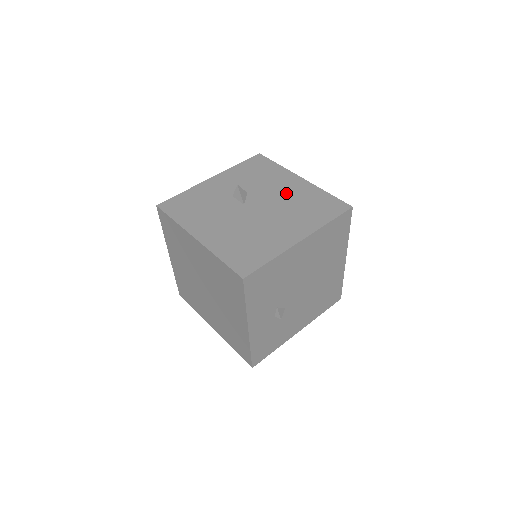
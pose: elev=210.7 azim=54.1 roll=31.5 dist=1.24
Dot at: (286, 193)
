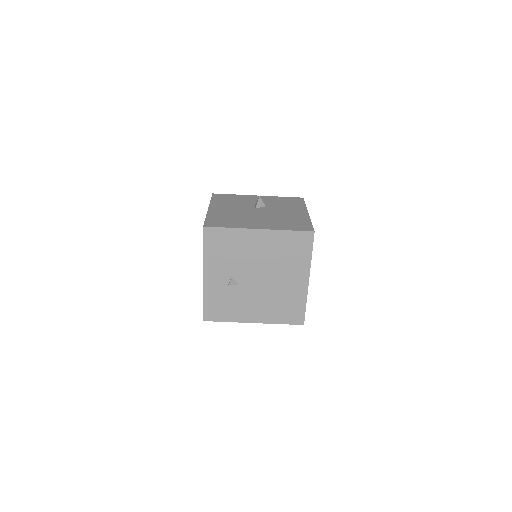
Dot at: (286, 213)
